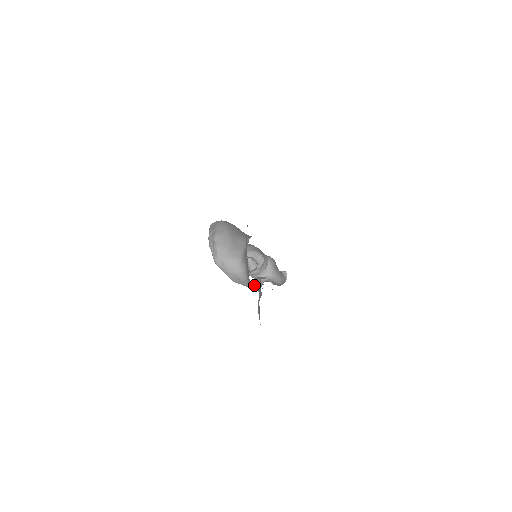
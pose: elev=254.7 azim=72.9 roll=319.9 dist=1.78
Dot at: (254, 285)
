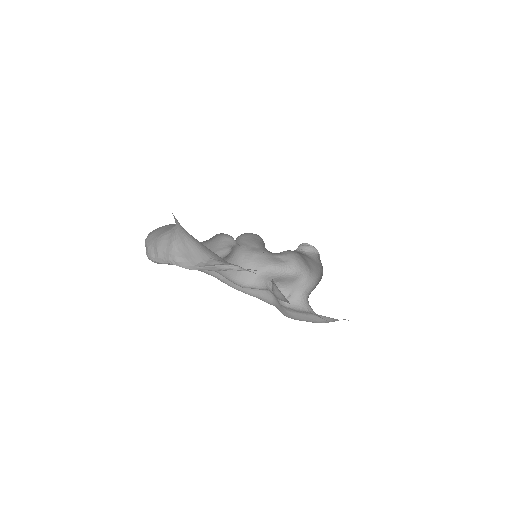
Dot at: occluded
